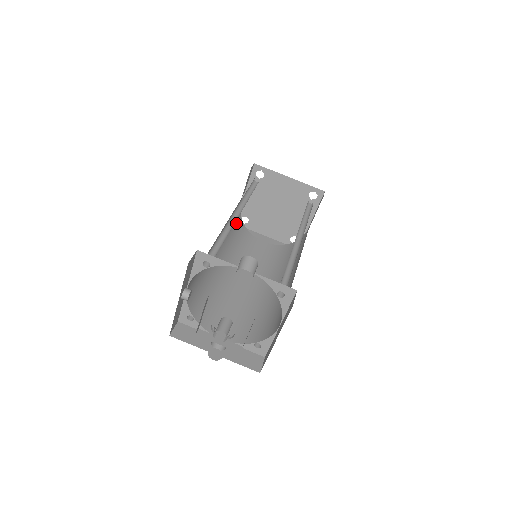
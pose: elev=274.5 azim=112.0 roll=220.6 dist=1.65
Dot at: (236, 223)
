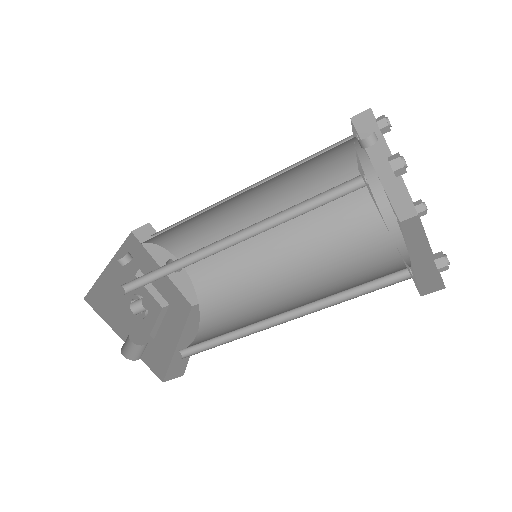
Dot at: (328, 150)
